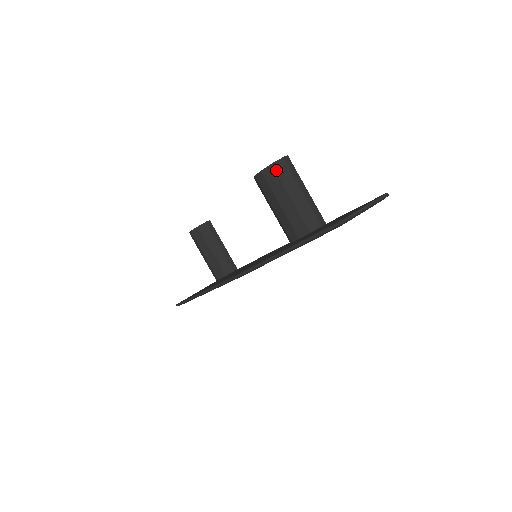
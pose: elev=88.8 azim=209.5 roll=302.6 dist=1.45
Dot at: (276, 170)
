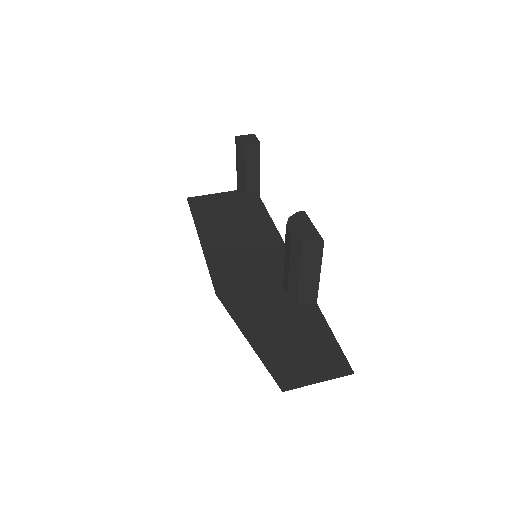
Dot at: (303, 247)
